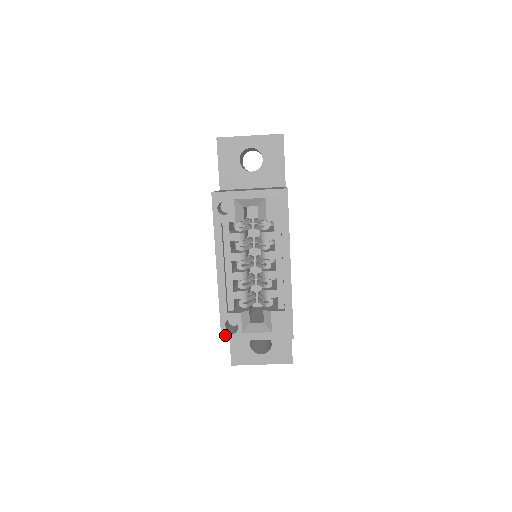
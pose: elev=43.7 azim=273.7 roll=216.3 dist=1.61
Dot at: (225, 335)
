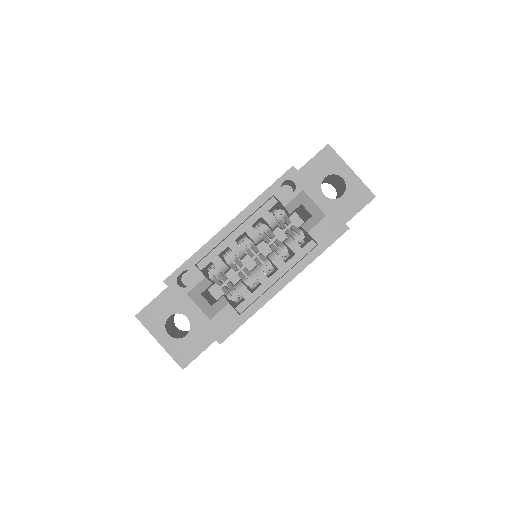
Dot at: (172, 280)
